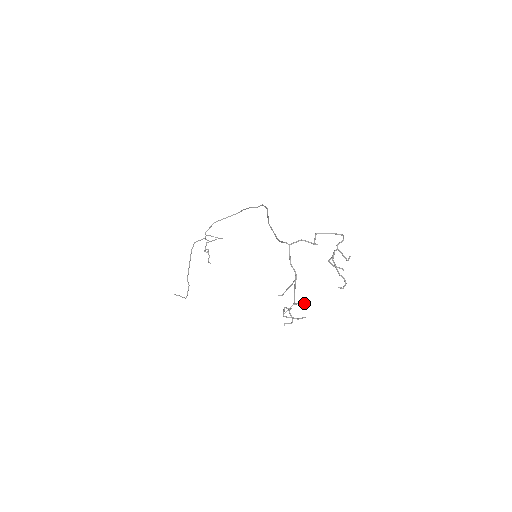
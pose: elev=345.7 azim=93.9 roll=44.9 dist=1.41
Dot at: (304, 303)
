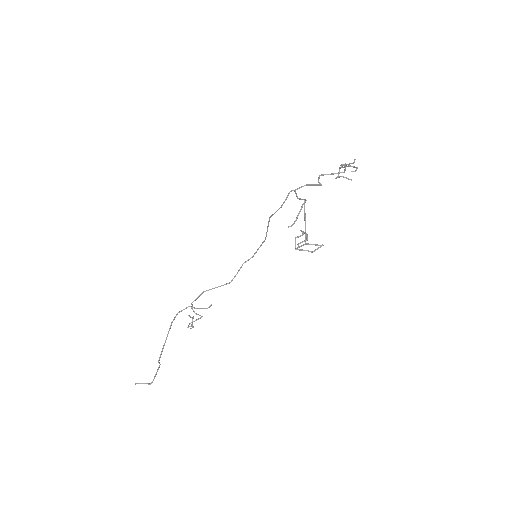
Dot at: (317, 244)
